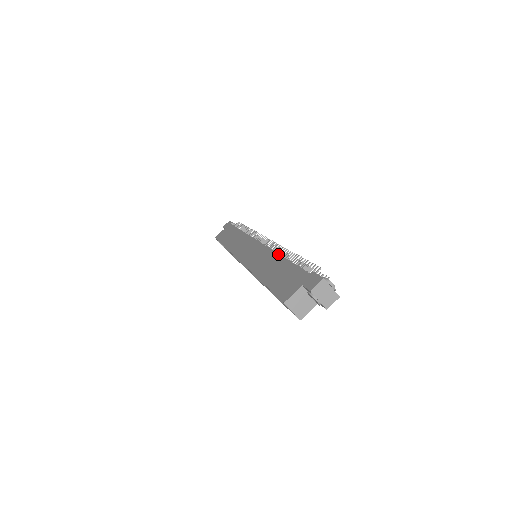
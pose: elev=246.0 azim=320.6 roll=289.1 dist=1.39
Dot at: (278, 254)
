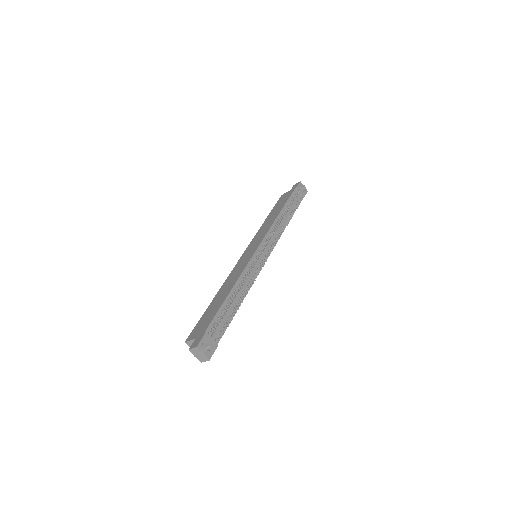
Dot at: (235, 283)
